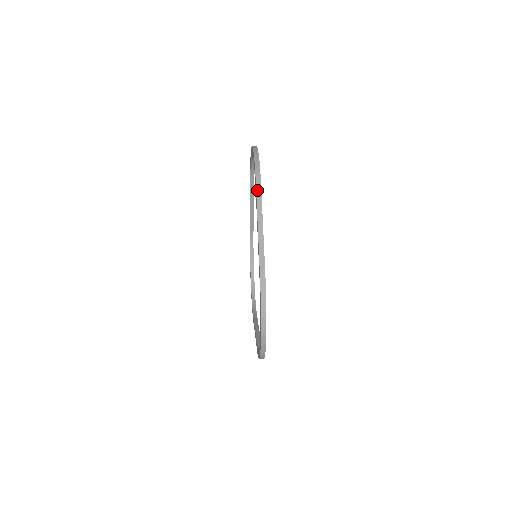
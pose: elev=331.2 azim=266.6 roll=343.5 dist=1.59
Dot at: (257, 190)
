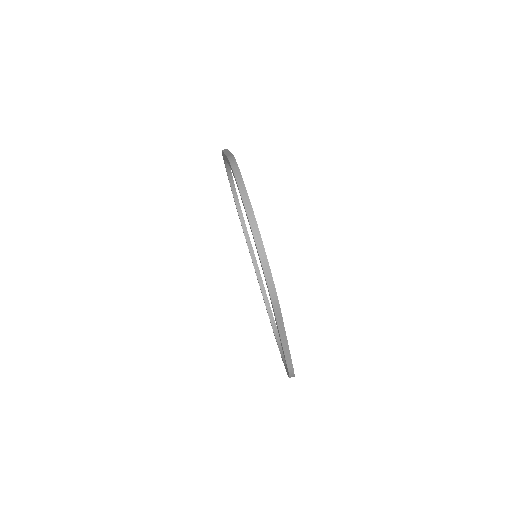
Dot at: (277, 317)
